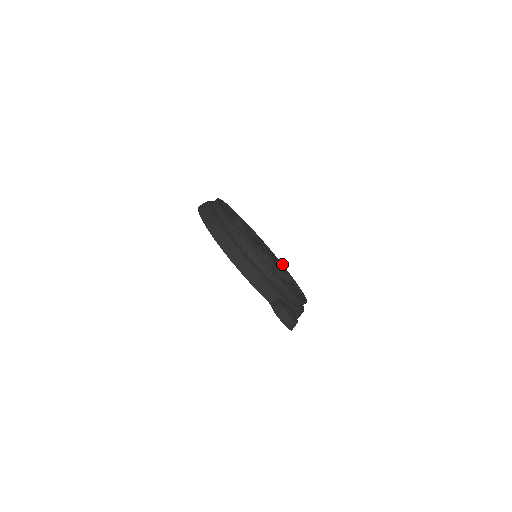
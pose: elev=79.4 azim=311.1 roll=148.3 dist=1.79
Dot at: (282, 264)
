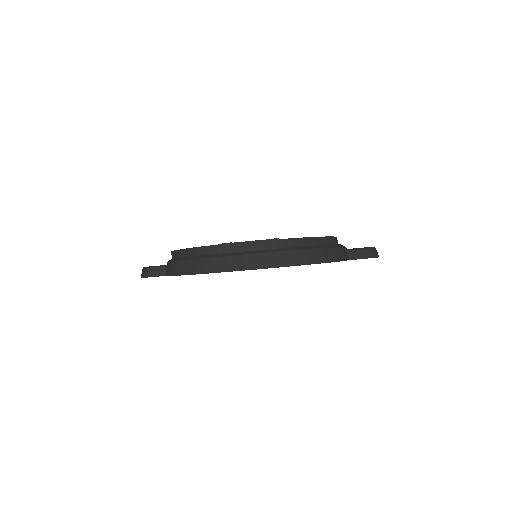
Dot at: occluded
